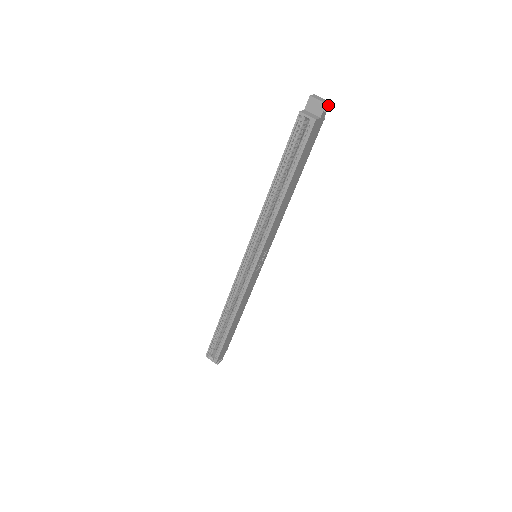
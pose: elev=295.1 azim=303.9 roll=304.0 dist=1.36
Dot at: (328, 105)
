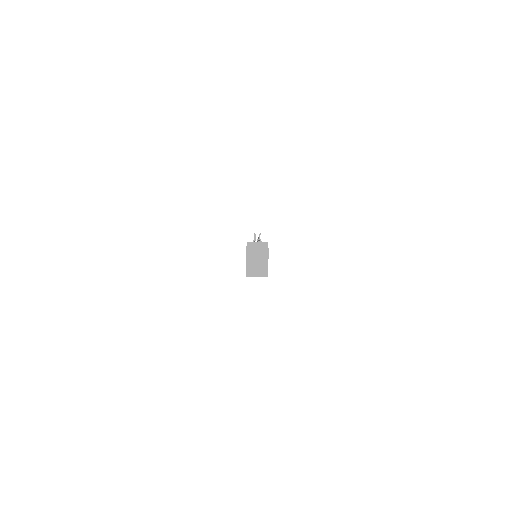
Dot at: (268, 252)
